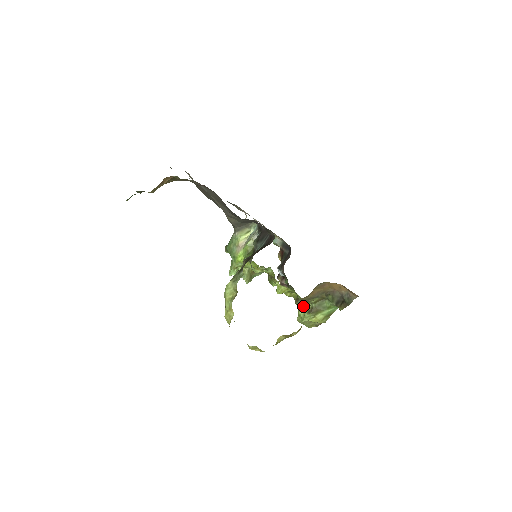
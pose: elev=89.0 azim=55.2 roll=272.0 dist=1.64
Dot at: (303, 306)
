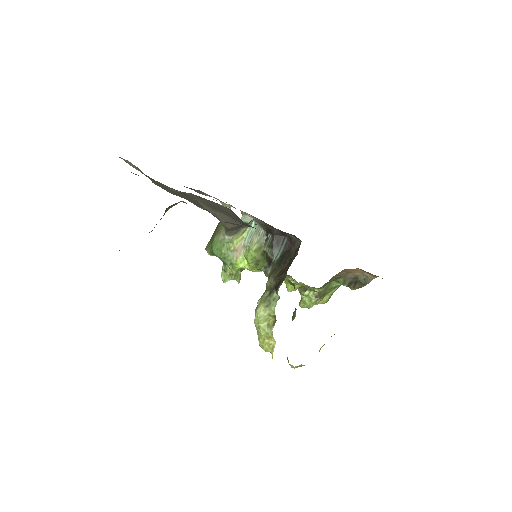
Dot at: (308, 292)
